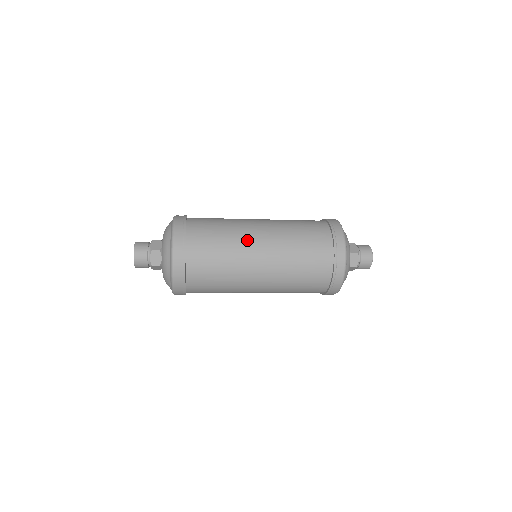
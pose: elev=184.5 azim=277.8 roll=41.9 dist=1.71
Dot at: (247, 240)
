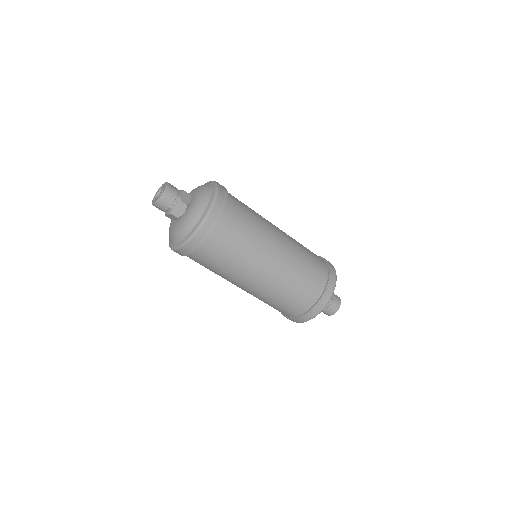
Dot at: (268, 244)
